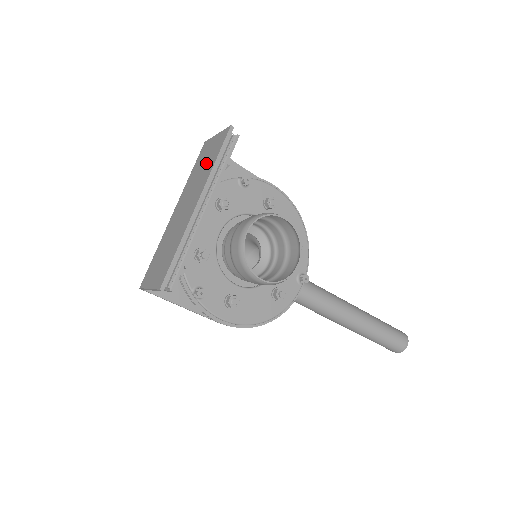
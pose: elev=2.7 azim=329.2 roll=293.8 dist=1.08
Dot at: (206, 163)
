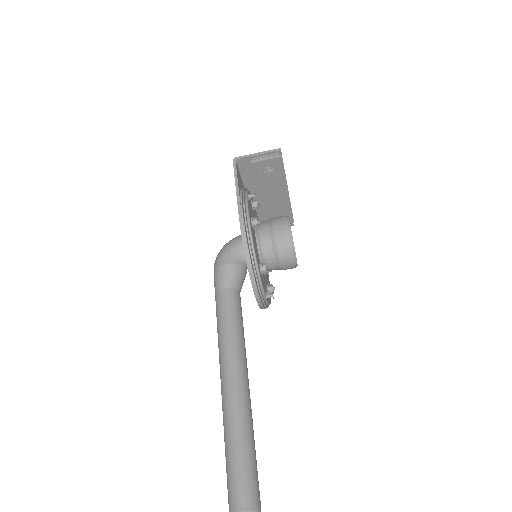
Dot at: occluded
